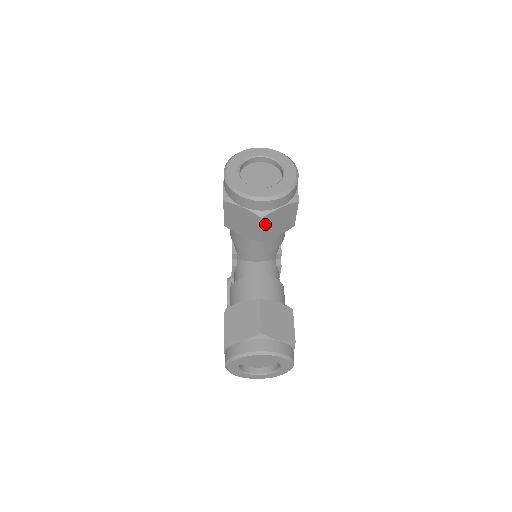
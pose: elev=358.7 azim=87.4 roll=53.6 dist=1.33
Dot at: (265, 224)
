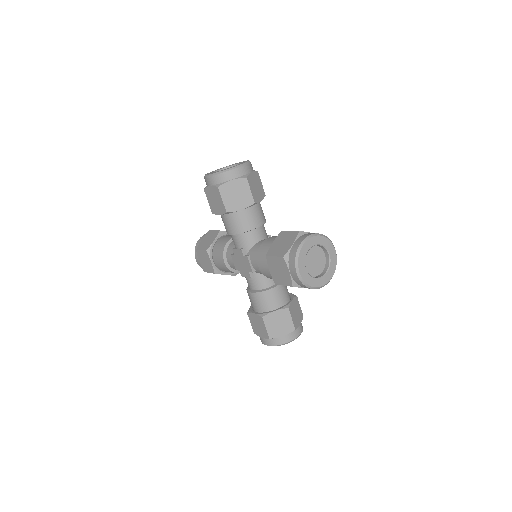
Dot at: occluded
